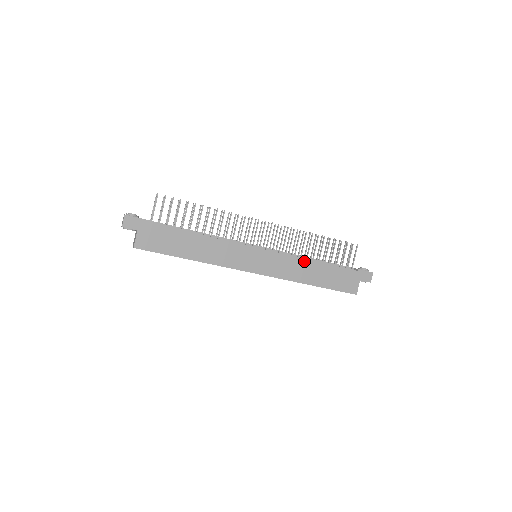
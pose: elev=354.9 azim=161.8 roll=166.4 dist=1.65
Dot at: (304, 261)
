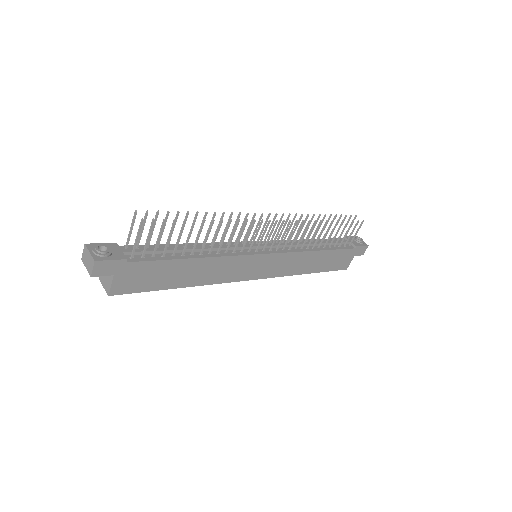
Dot at: (308, 253)
